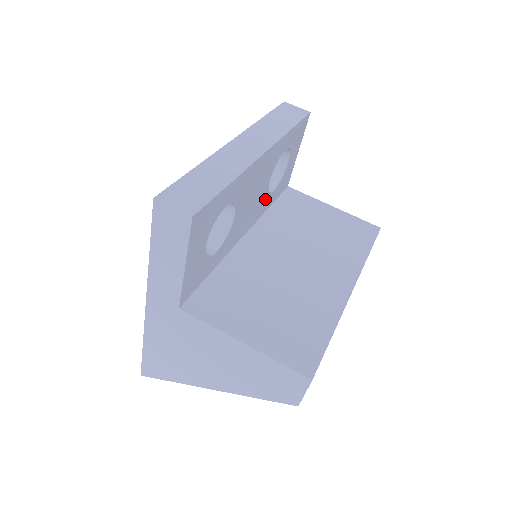
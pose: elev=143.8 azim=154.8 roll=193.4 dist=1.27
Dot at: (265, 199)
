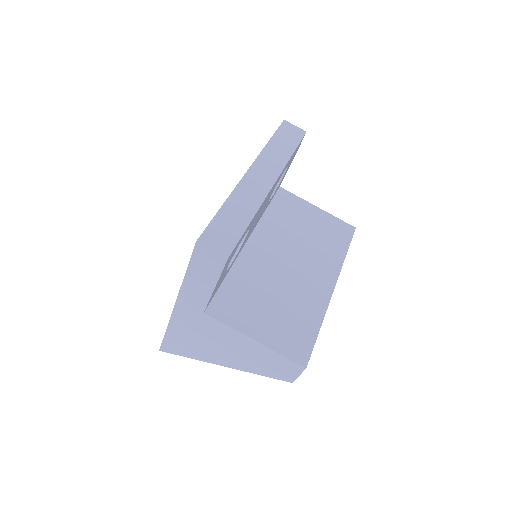
Dot at: occluded
